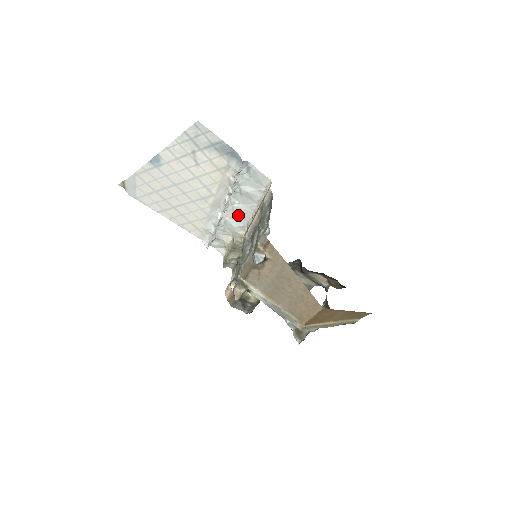
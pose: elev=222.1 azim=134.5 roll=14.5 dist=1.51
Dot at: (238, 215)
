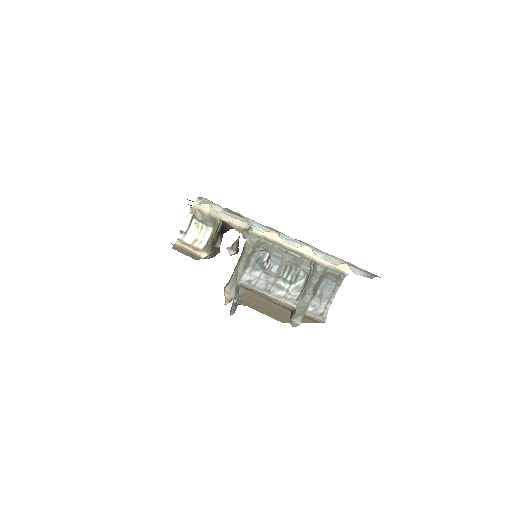
Dot at: occluded
